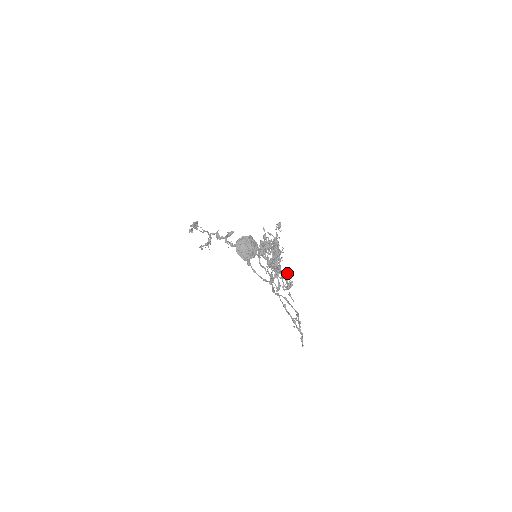
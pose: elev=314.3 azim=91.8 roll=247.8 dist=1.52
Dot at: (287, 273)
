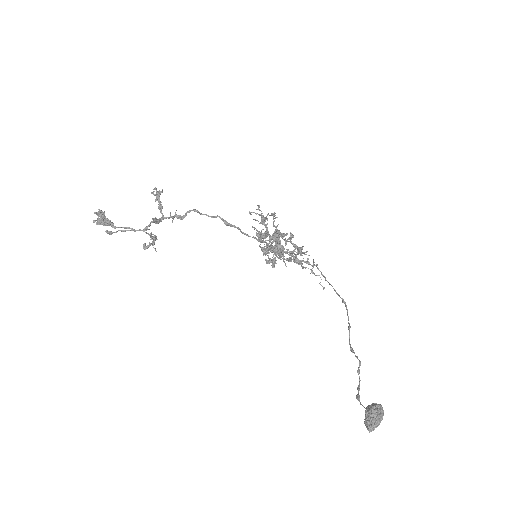
Dot at: occluded
